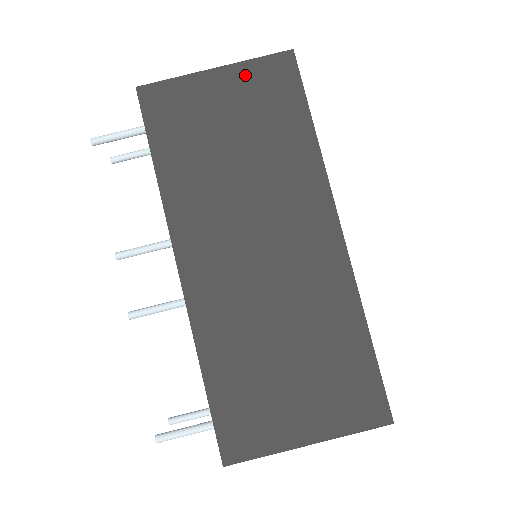
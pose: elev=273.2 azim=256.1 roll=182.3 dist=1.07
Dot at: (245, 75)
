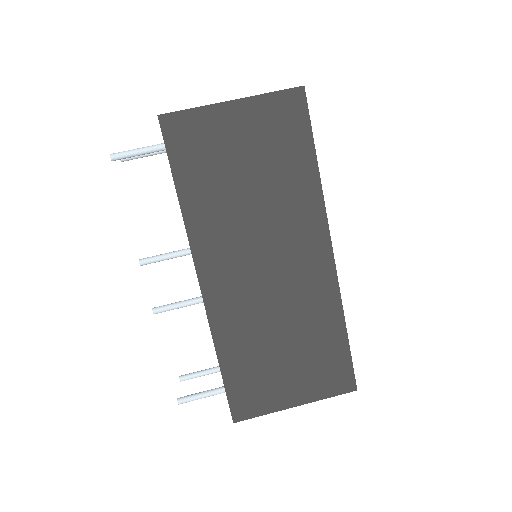
Dot at: (260, 109)
